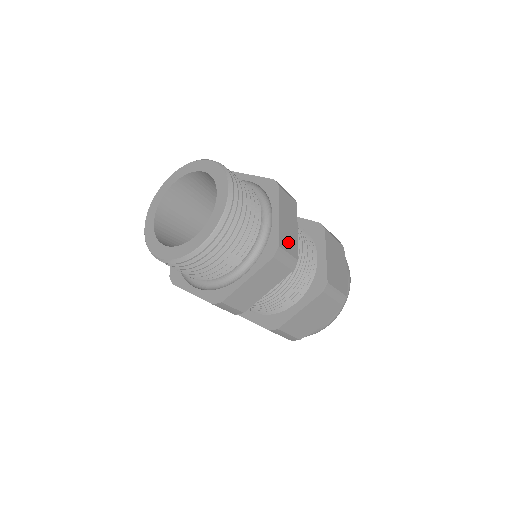
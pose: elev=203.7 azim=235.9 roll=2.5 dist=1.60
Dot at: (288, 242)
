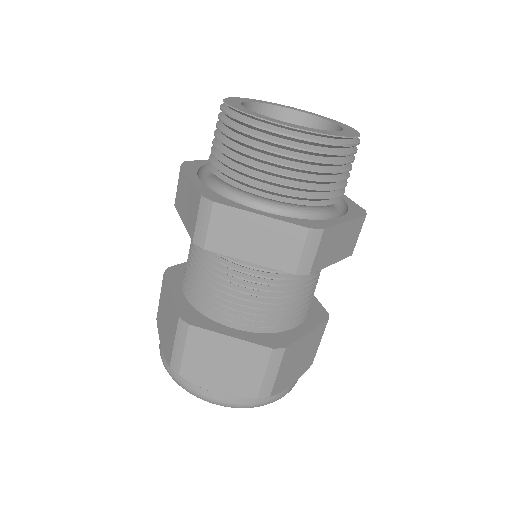
Dot at: occluded
